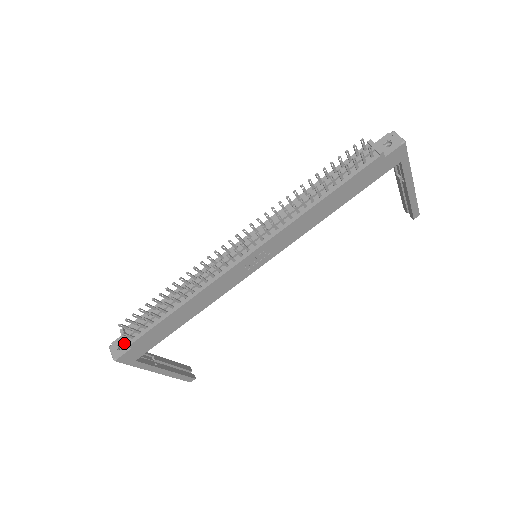
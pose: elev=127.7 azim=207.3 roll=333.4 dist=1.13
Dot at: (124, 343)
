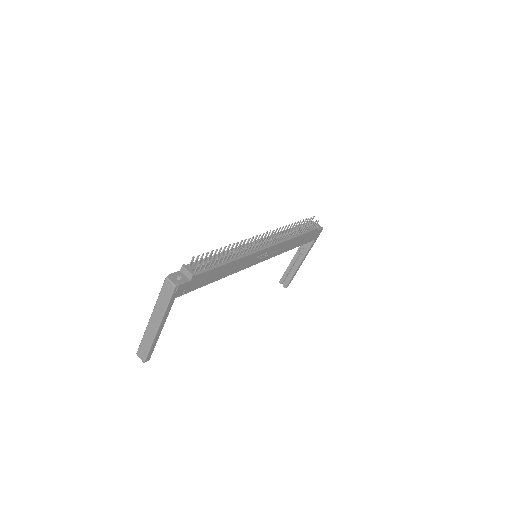
Dot at: (182, 276)
